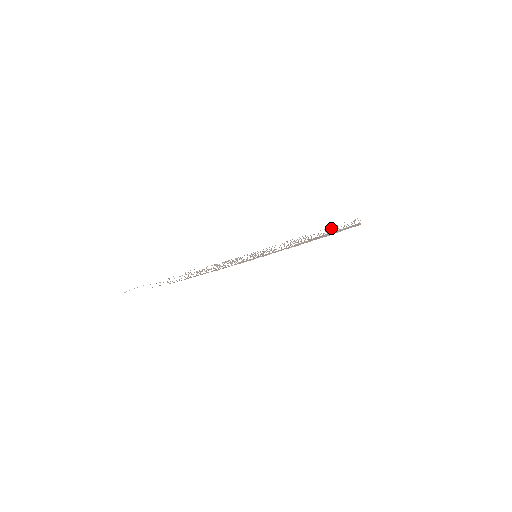
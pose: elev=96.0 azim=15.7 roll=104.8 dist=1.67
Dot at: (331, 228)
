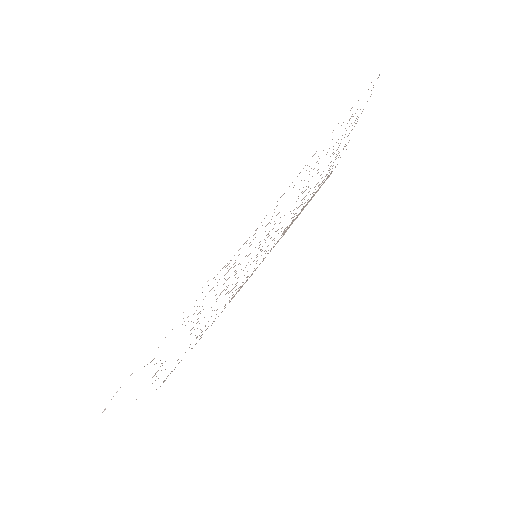
Dot at: occluded
